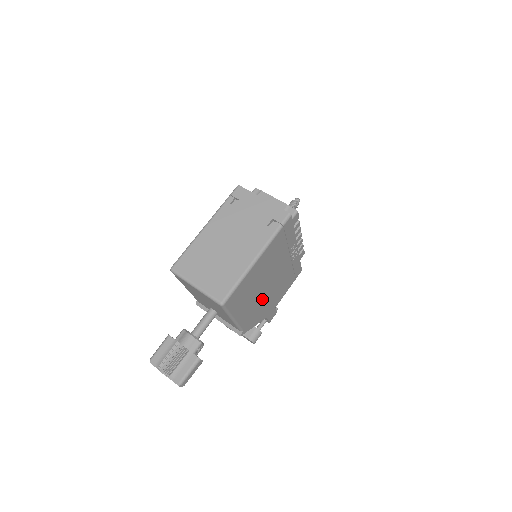
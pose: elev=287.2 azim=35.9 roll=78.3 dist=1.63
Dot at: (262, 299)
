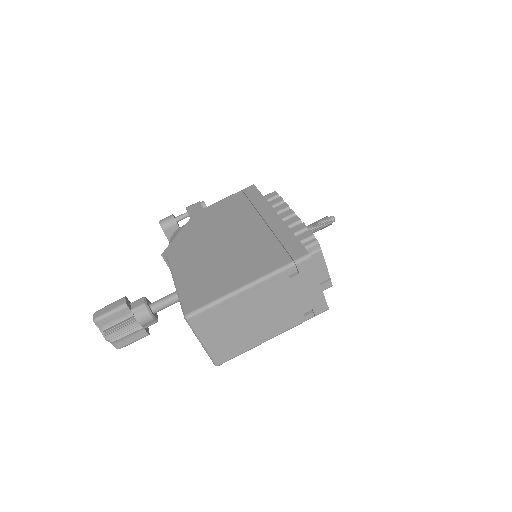
Dot at: occluded
